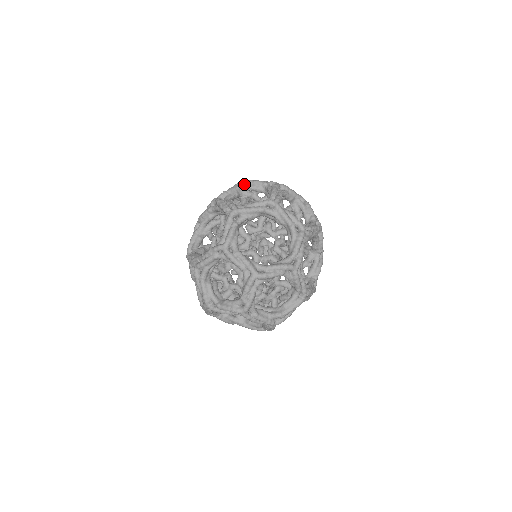
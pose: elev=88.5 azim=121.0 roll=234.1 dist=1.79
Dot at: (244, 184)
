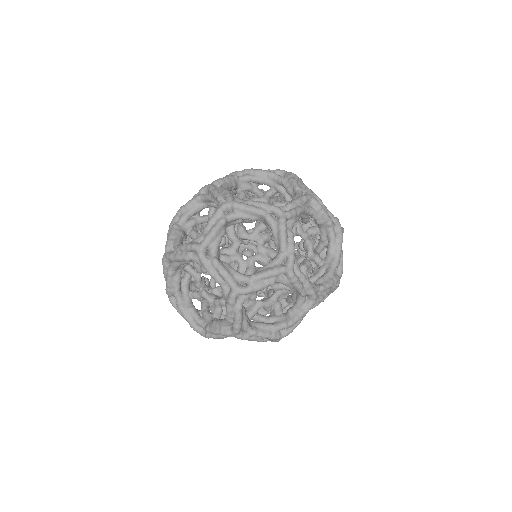
Dot at: occluded
